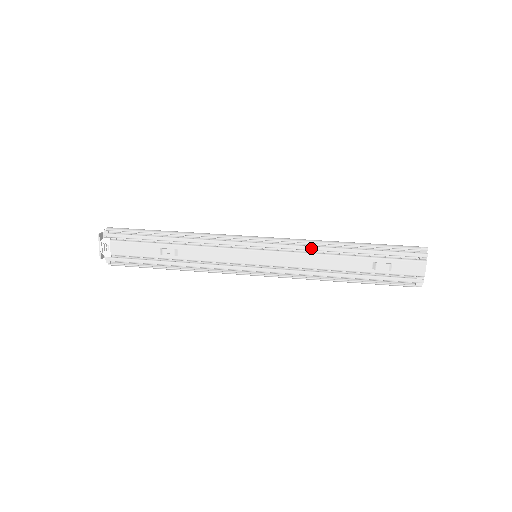
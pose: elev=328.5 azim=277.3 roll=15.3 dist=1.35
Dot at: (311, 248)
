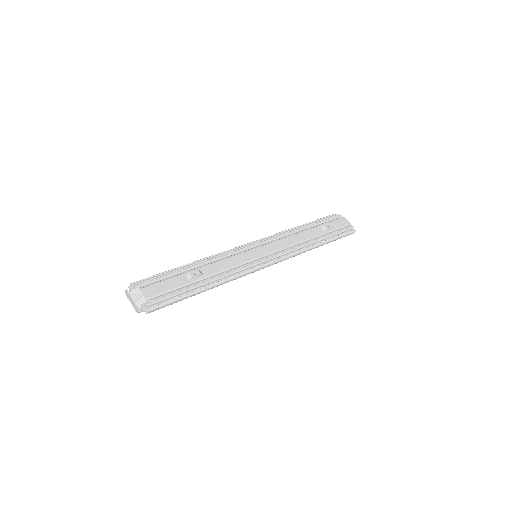
Dot at: (284, 235)
